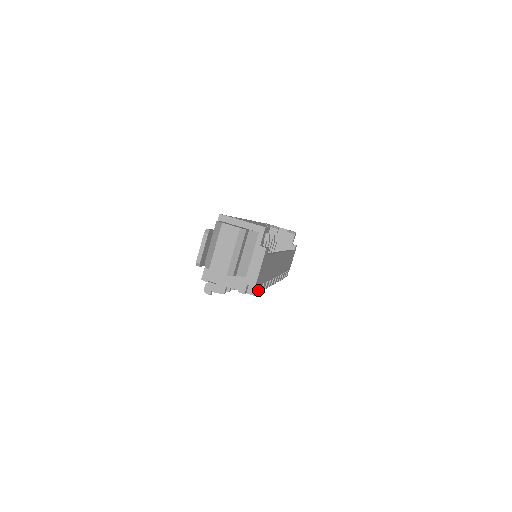
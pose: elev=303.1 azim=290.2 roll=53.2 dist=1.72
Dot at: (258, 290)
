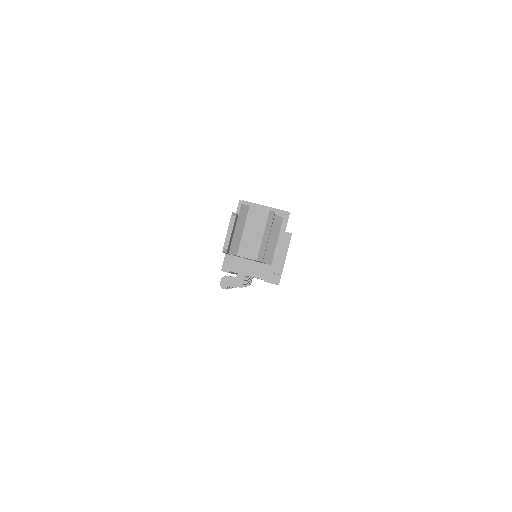
Dot at: occluded
